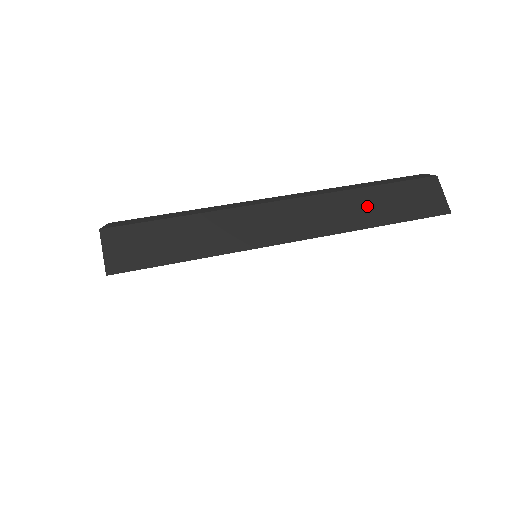
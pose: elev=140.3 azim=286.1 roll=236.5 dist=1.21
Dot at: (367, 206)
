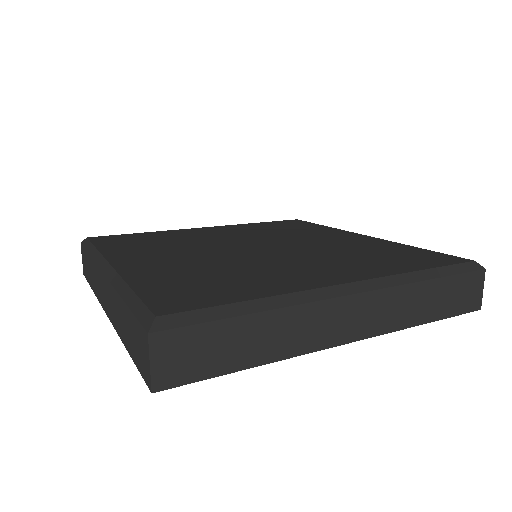
Dot at: (422, 302)
